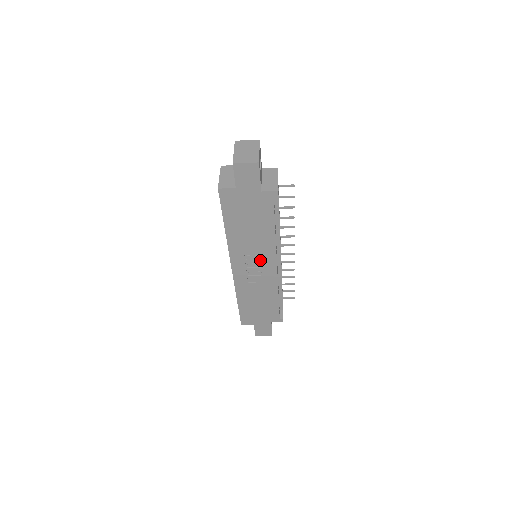
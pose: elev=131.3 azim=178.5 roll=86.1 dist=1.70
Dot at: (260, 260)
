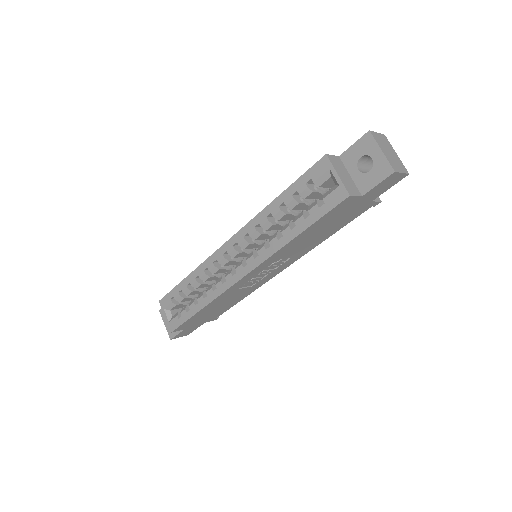
Dot at: (277, 265)
